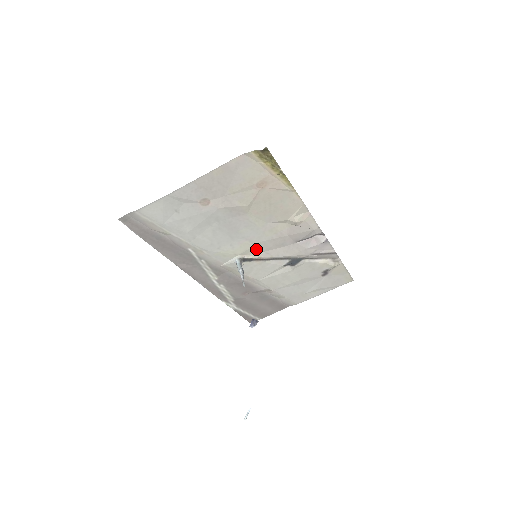
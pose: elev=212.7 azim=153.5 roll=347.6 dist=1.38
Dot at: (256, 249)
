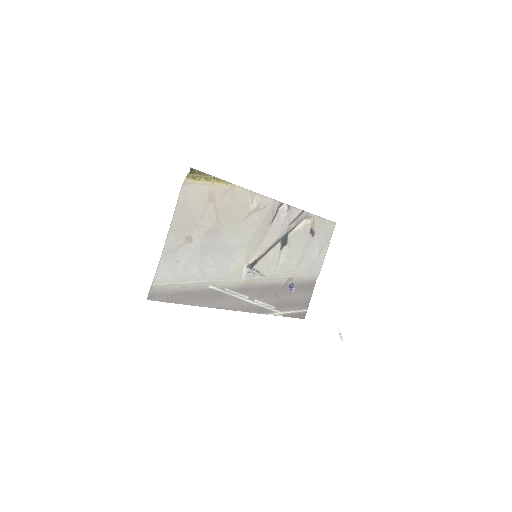
Dot at: (251, 251)
